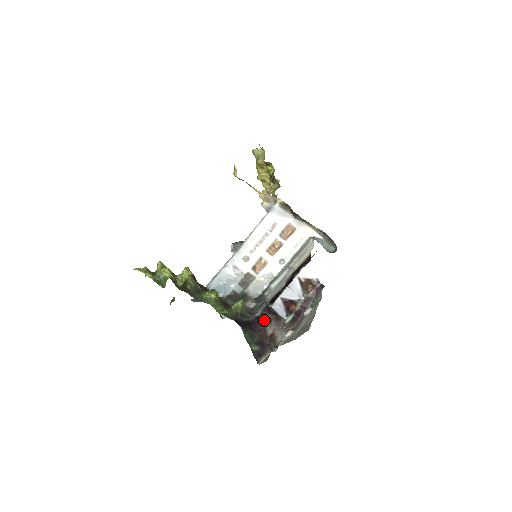
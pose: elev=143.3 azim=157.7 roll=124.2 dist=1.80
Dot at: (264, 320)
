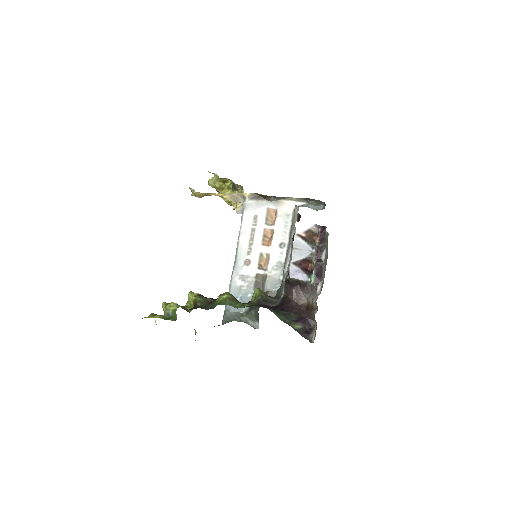
Dot at: (291, 297)
